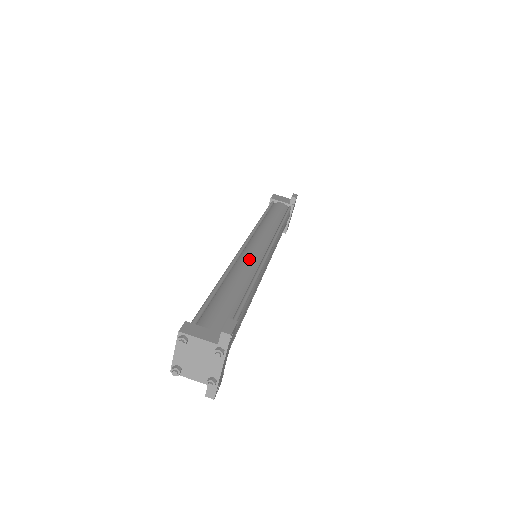
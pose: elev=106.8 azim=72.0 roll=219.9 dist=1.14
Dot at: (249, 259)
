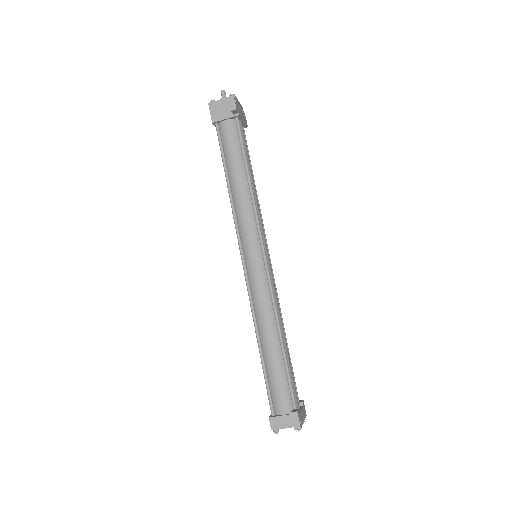
Dot at: (260, 296)
